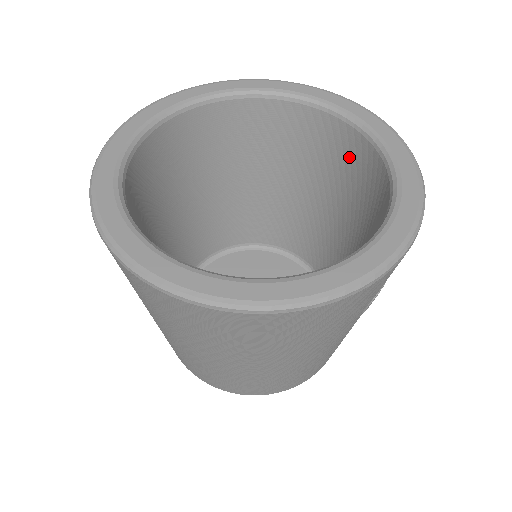
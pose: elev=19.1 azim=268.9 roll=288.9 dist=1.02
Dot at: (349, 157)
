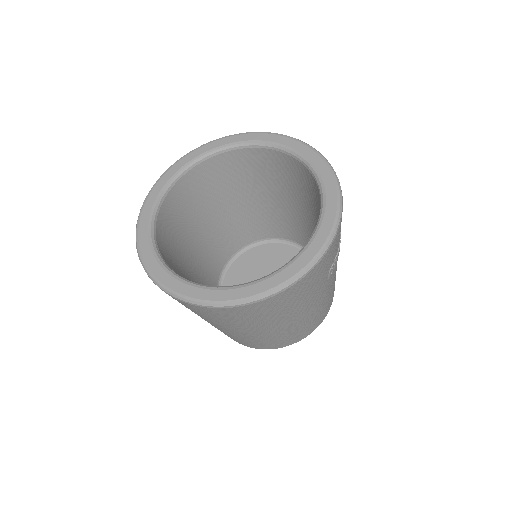
Dot at: (296, 174)
